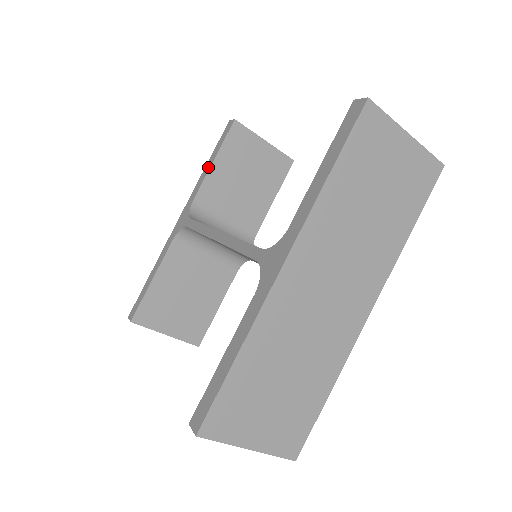
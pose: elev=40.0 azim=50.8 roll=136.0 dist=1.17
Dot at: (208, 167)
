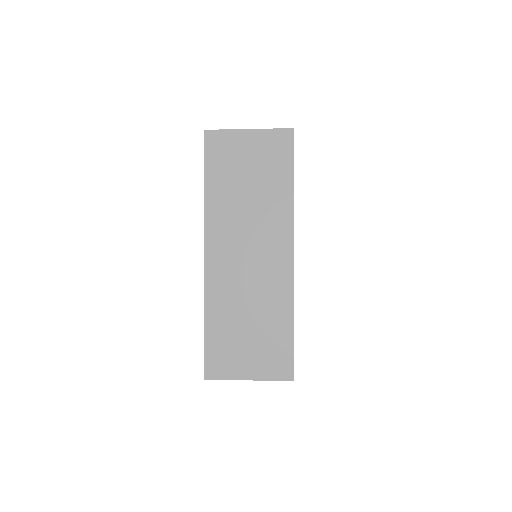
Dot at: occluded
